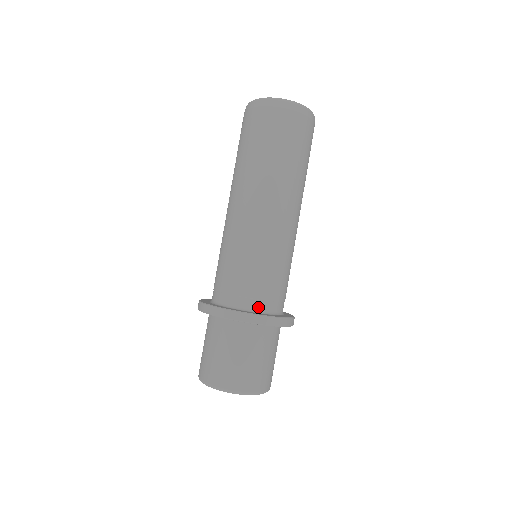
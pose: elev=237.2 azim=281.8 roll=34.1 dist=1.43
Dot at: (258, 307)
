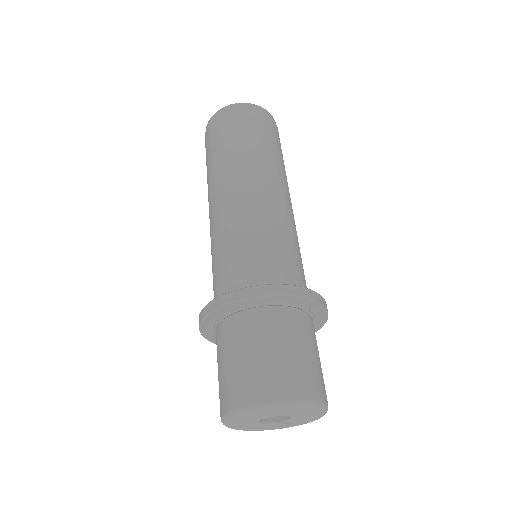
Dot at: occluded
